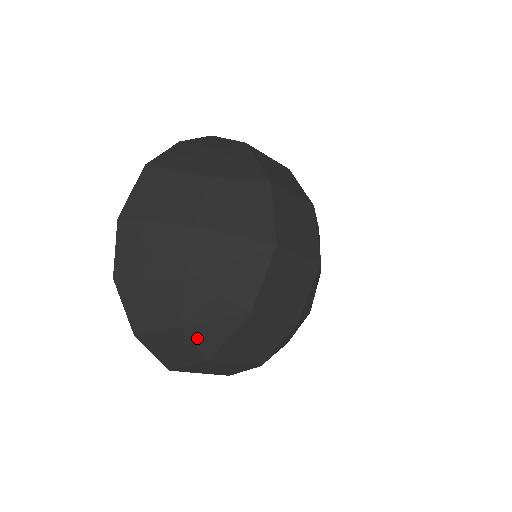
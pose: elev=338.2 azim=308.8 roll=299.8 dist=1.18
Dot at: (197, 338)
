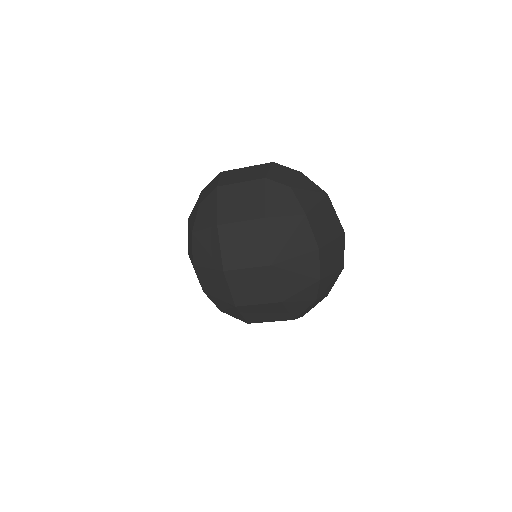
Dot at: (232, 315)
